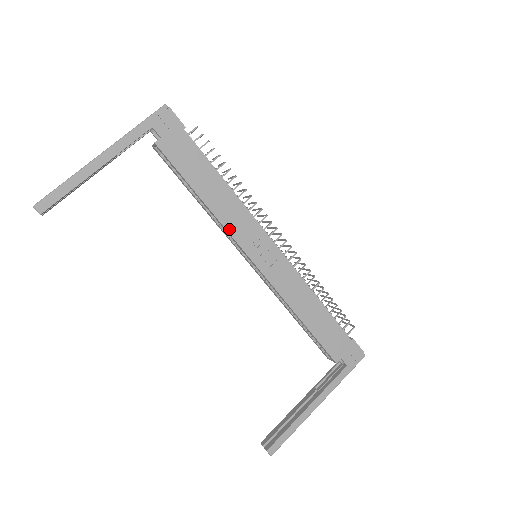
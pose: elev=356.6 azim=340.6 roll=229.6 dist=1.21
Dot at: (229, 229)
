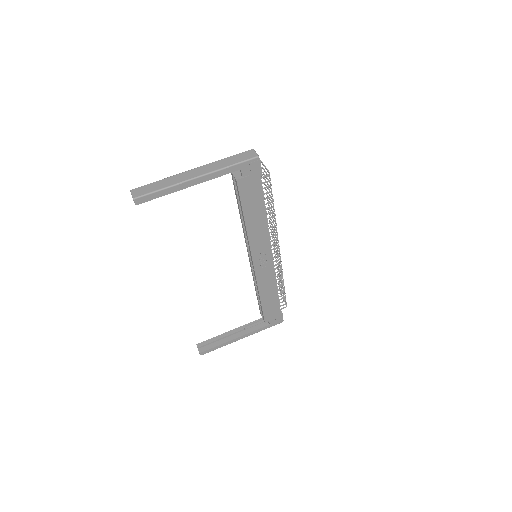
Dot at: (251, 242)
